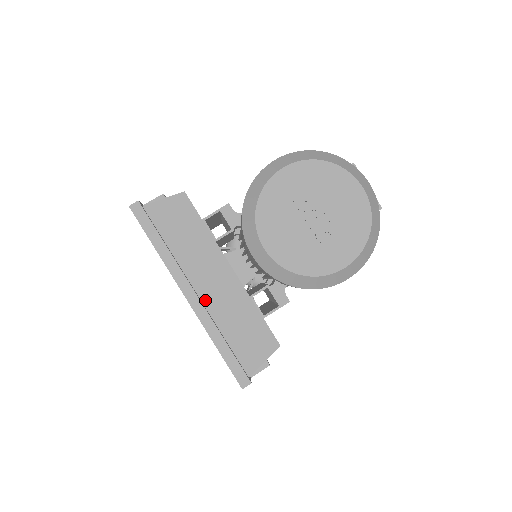
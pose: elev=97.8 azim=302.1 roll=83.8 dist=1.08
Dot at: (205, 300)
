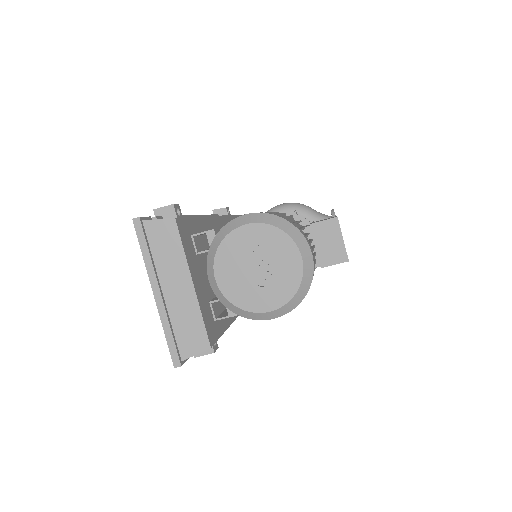
Dot at: (167, 300)
